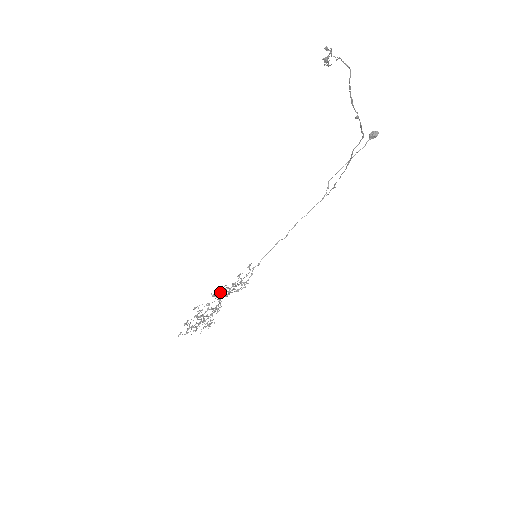
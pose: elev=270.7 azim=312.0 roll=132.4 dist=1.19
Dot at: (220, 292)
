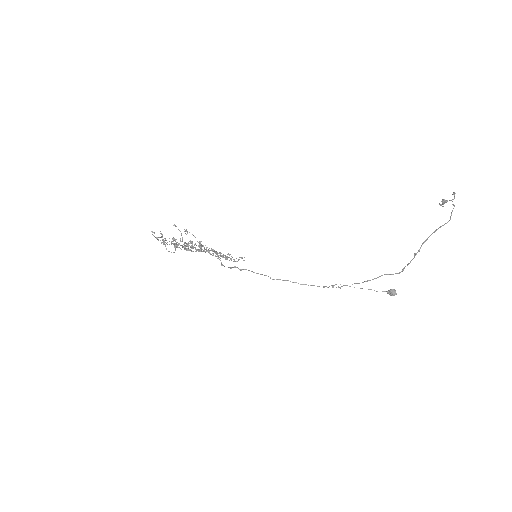
Dot at: occluded
